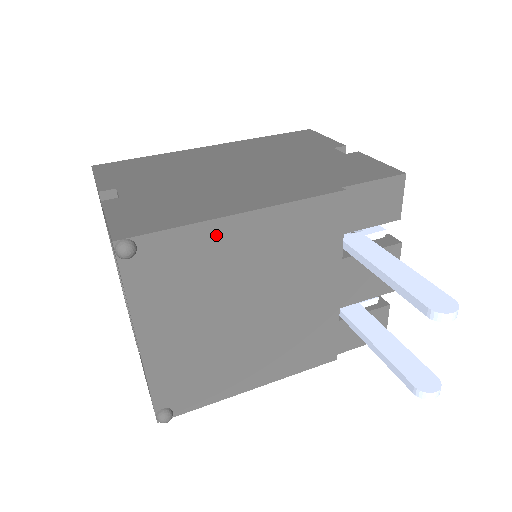
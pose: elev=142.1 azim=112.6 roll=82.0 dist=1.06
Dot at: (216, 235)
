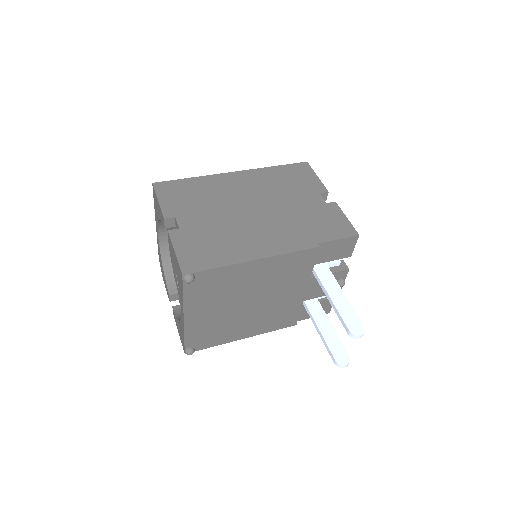
Dot at: (239, 270)
